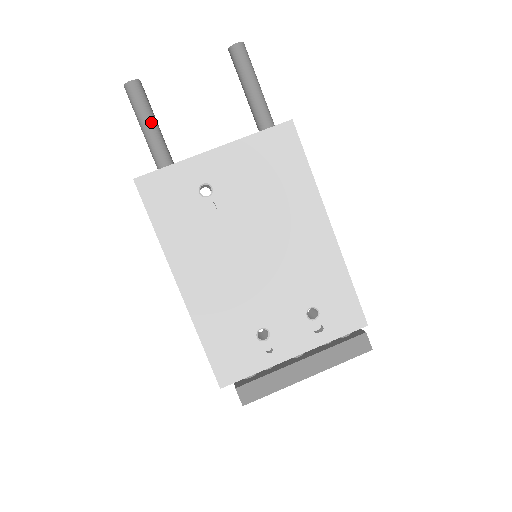
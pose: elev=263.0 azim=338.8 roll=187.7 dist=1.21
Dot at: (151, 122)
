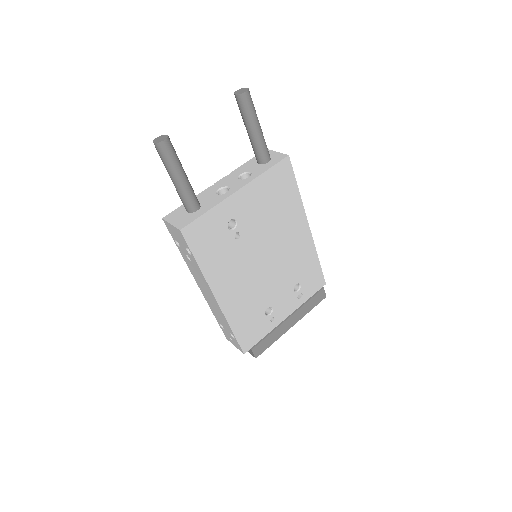
Dot at: (183, 174)
